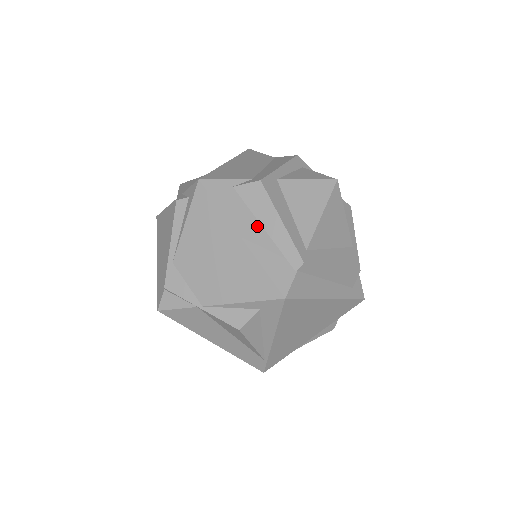
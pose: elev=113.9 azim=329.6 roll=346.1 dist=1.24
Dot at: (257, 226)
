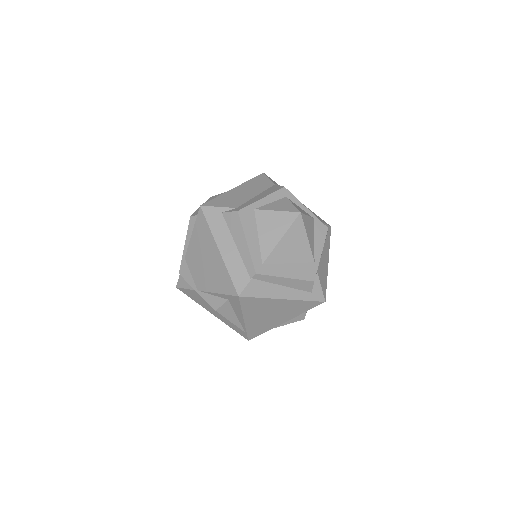
Dot at: (232, 243)
